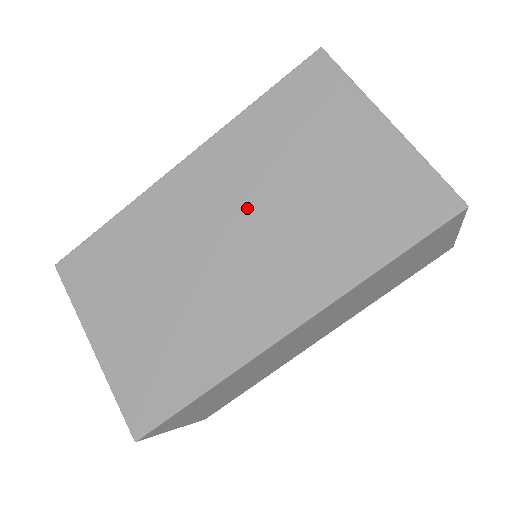
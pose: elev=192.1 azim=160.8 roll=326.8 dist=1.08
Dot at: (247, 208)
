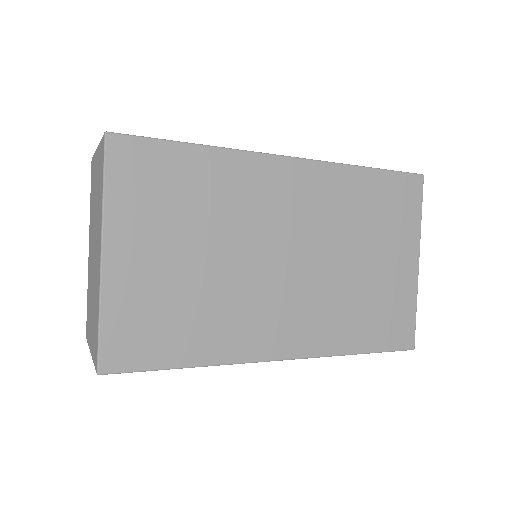
Dot at: (313, 245)
